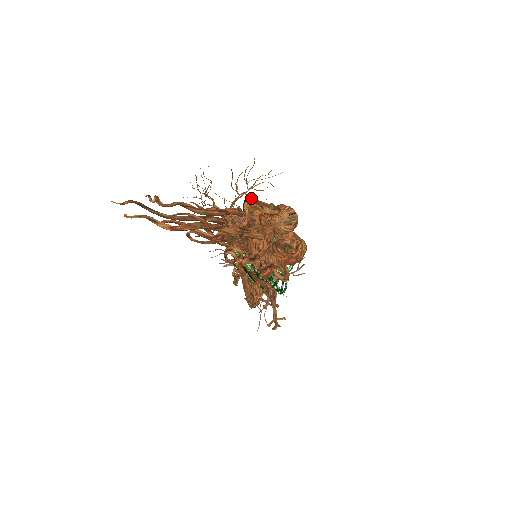
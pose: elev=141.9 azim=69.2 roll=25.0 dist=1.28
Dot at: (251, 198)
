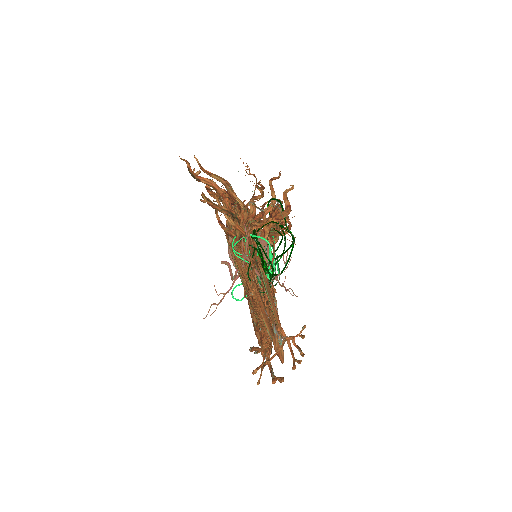
Dot at: occluded
